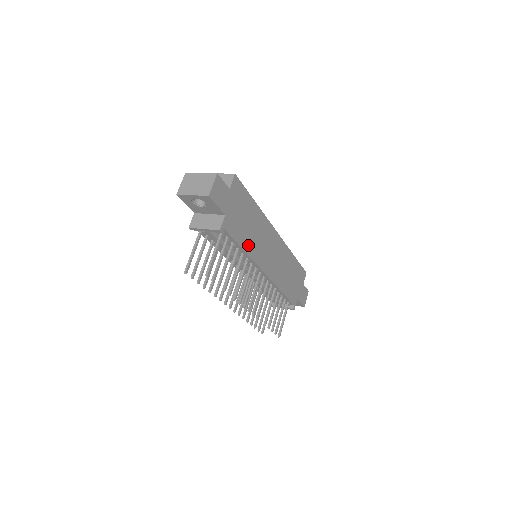
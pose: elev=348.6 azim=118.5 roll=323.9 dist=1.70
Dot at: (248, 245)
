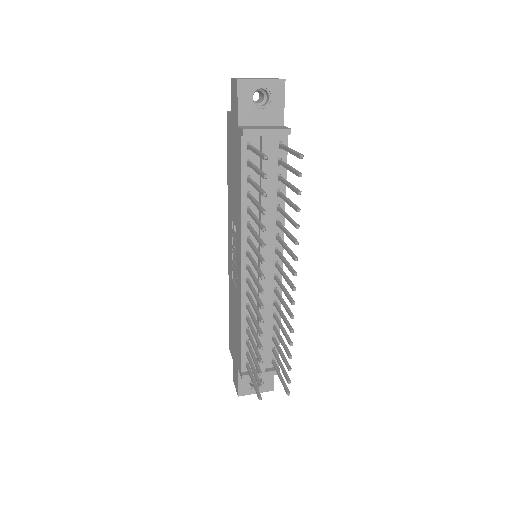
Dot at: occluded
